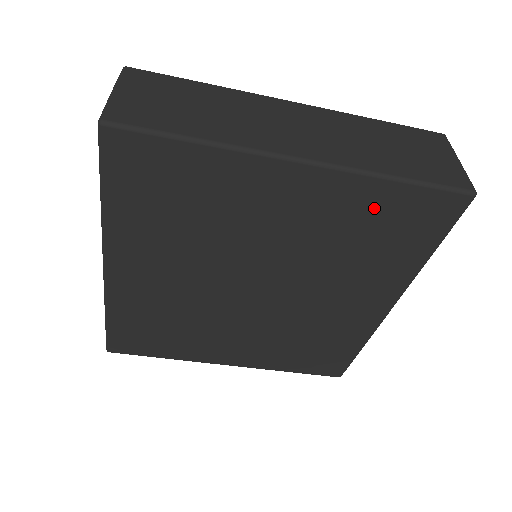
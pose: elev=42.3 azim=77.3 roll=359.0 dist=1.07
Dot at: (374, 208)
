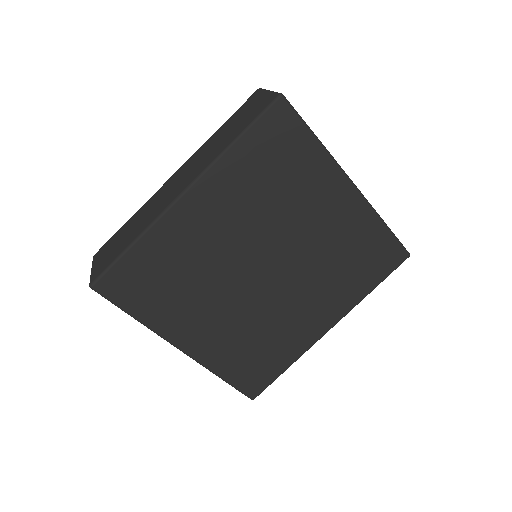
Dot at: (366, 238)
